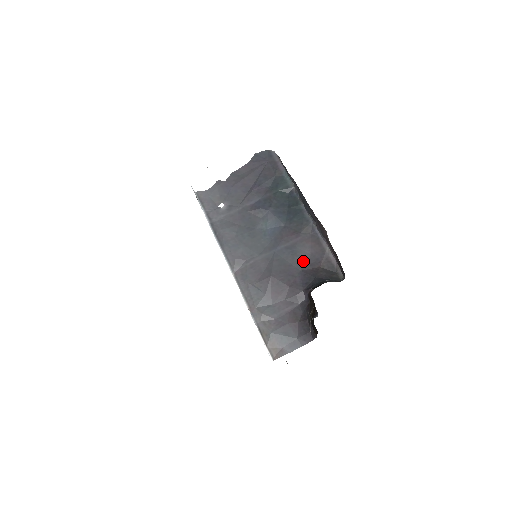
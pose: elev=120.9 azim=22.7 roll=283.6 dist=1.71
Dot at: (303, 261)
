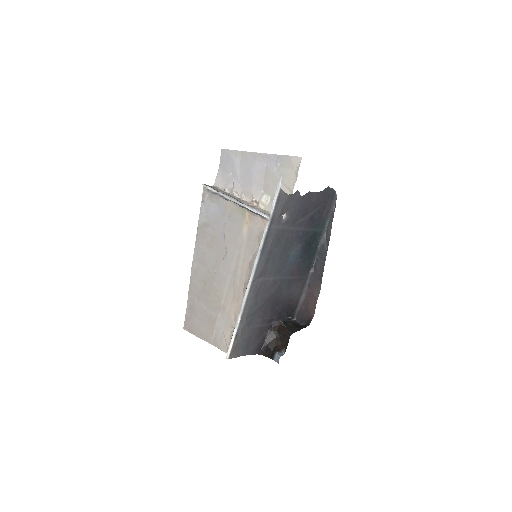
Dot at: (288, 295)
